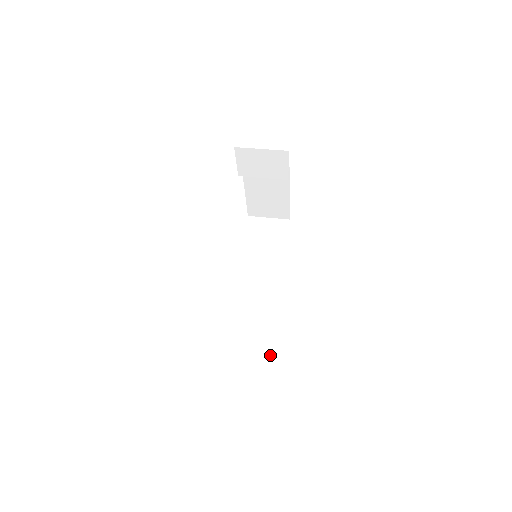
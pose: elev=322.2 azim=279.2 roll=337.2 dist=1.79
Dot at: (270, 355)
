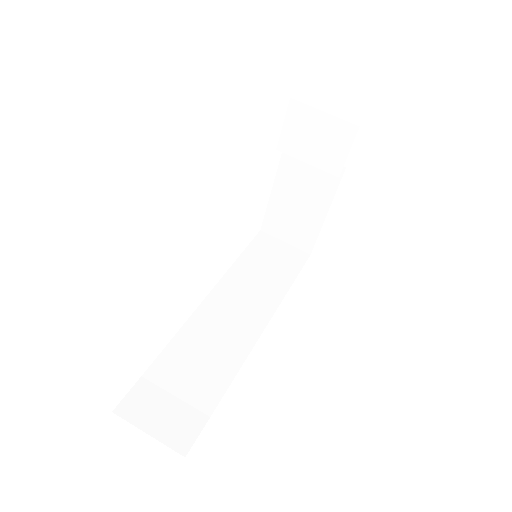
Dot at: (215, 405)
